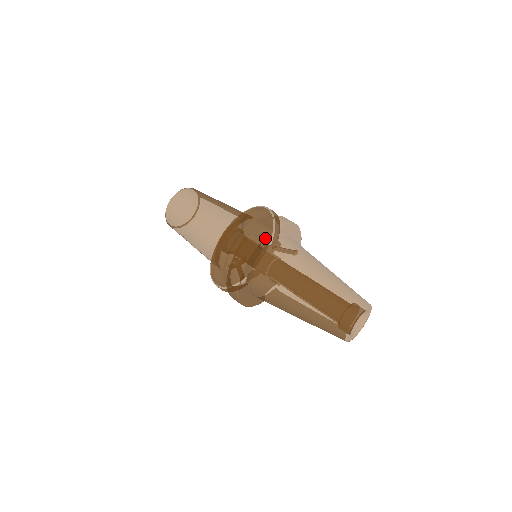
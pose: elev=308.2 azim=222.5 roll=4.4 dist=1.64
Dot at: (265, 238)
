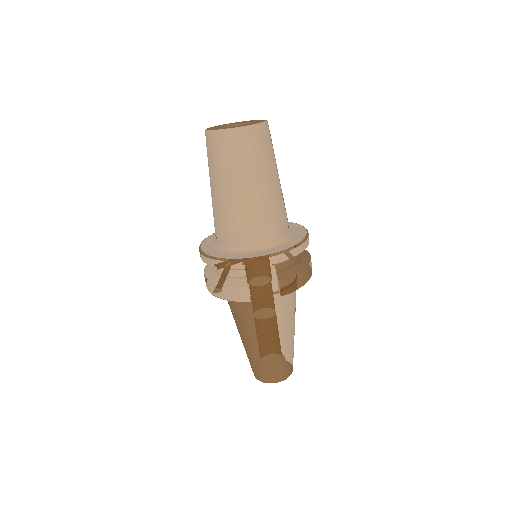
Dot at: (264, 286)
